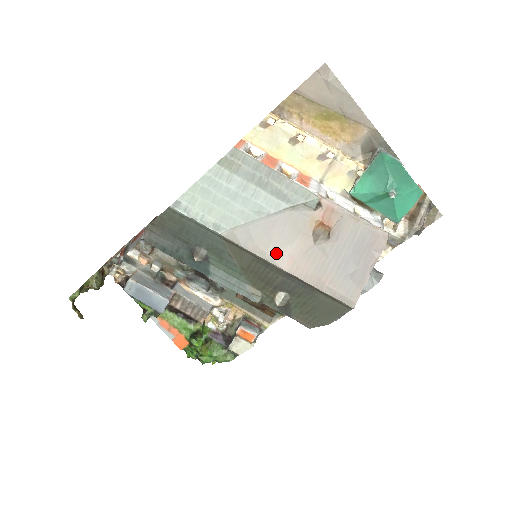
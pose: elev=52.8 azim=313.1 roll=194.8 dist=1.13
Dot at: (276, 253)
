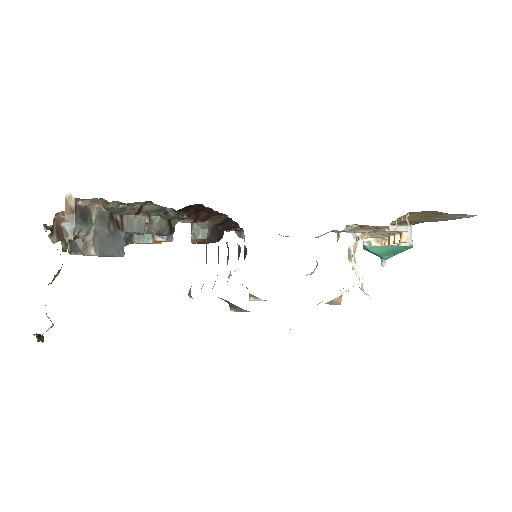
Dot at: occluded
